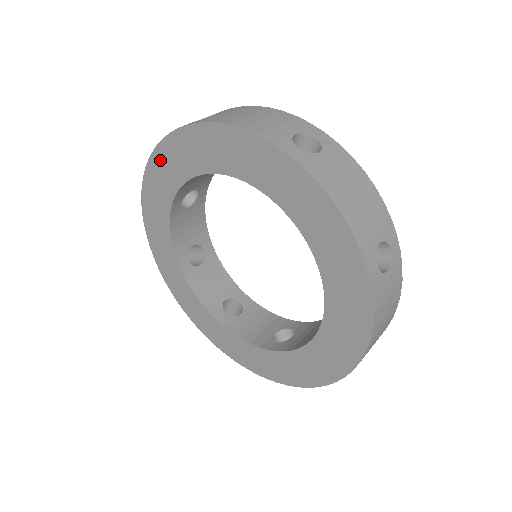
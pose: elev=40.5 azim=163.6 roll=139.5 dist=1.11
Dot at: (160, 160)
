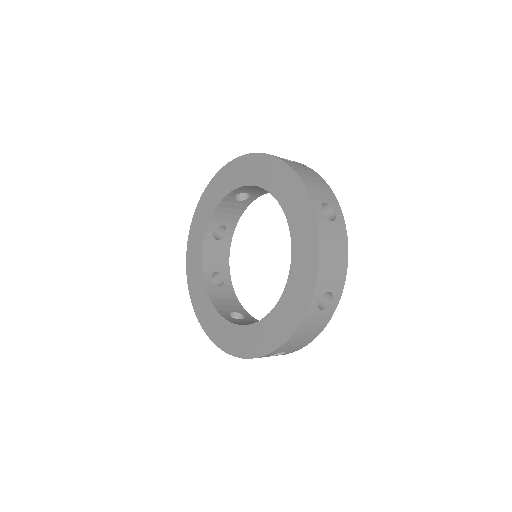
Dot at: (243, 163)
